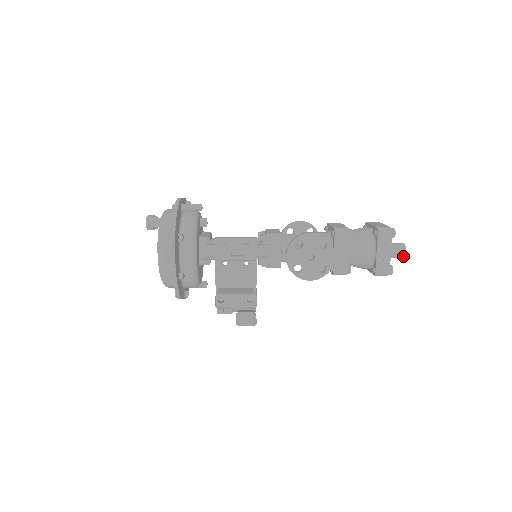
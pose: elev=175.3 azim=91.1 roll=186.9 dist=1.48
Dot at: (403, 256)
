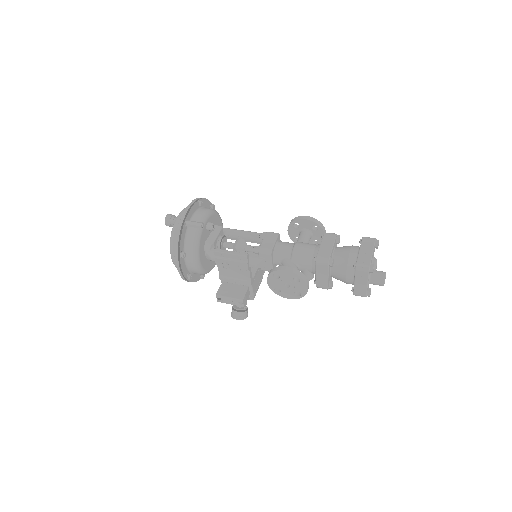
Dot at: occluded
